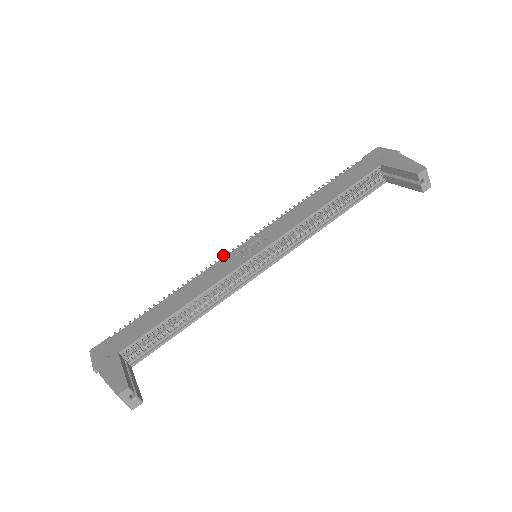
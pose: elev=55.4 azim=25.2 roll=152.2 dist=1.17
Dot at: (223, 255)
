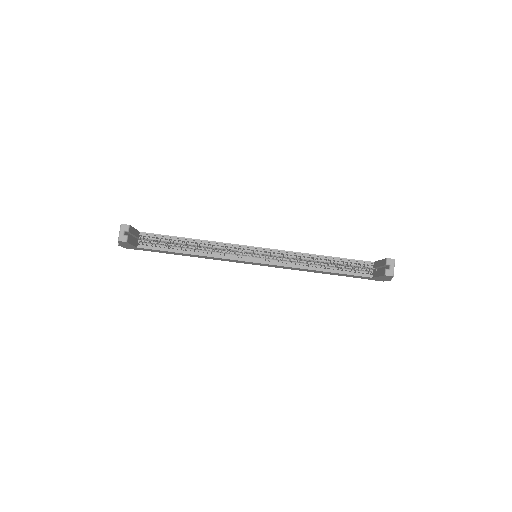
Dot at: occluded
